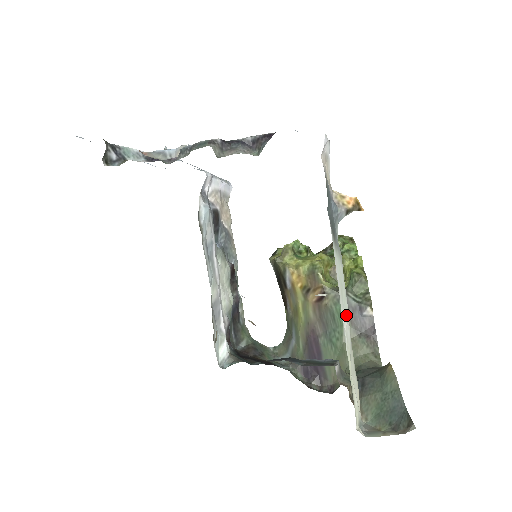
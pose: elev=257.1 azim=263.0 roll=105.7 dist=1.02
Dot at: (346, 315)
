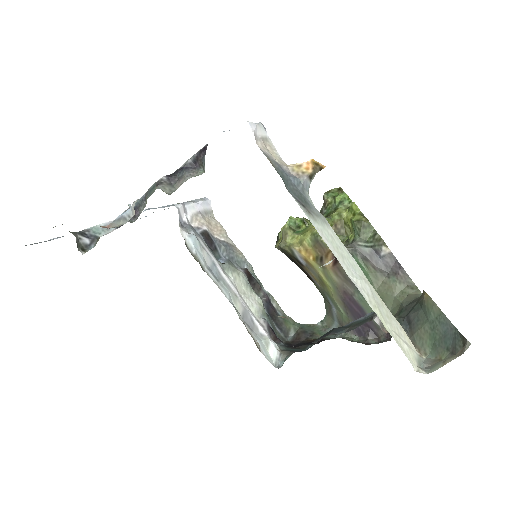
Dot at: (357, 272)
